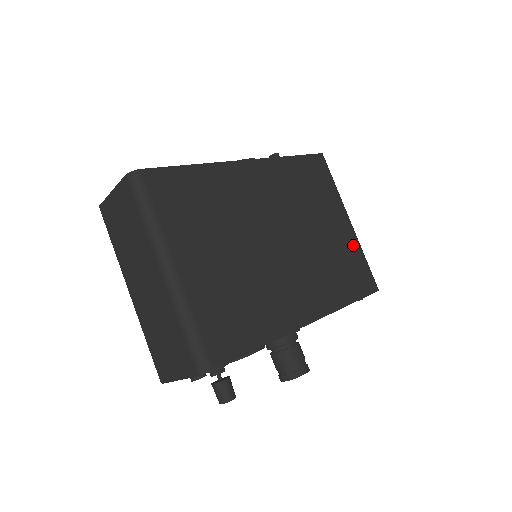
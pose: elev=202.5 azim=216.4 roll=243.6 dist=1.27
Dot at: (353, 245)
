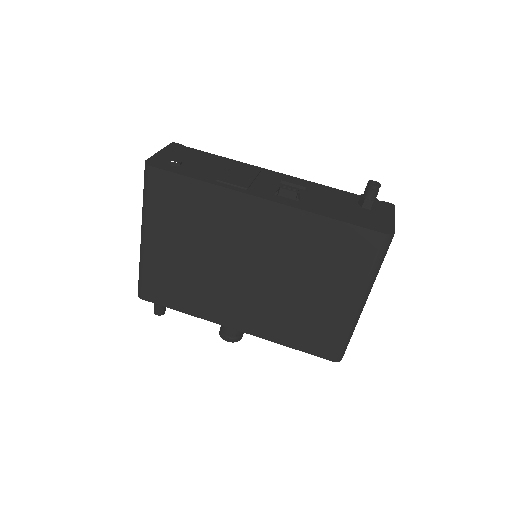
Dot at: (340, 321)
